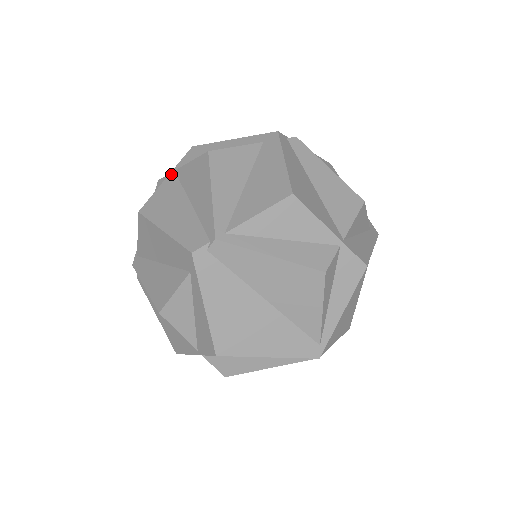
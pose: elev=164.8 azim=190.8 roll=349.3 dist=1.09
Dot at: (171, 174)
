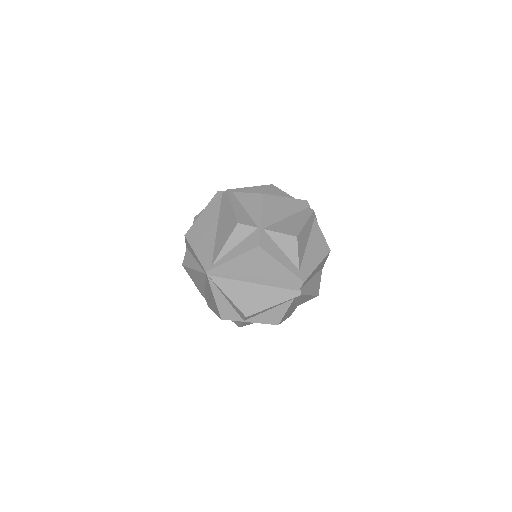
Dot at: occluded
